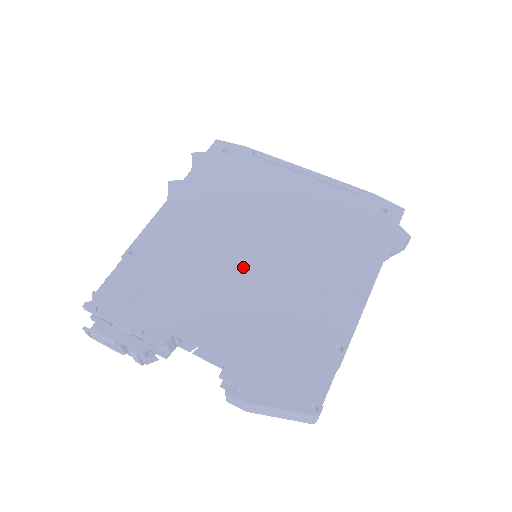
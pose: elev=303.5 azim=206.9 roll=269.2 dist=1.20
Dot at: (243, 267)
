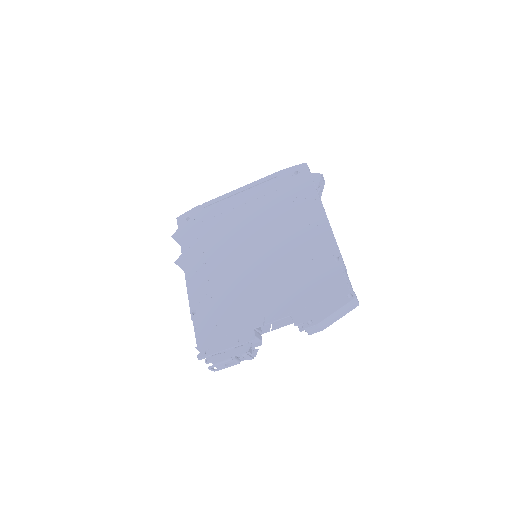
Dot at: (255, 267)
